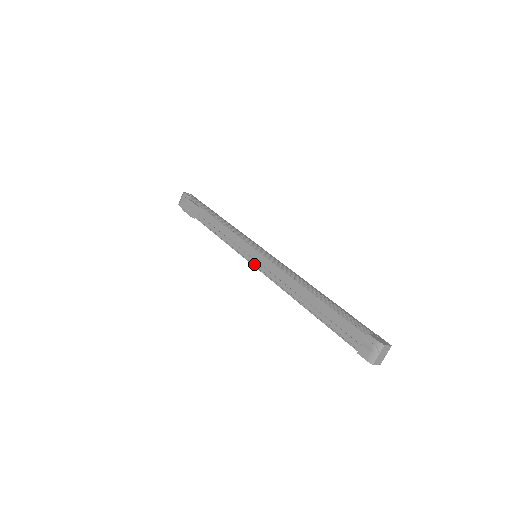
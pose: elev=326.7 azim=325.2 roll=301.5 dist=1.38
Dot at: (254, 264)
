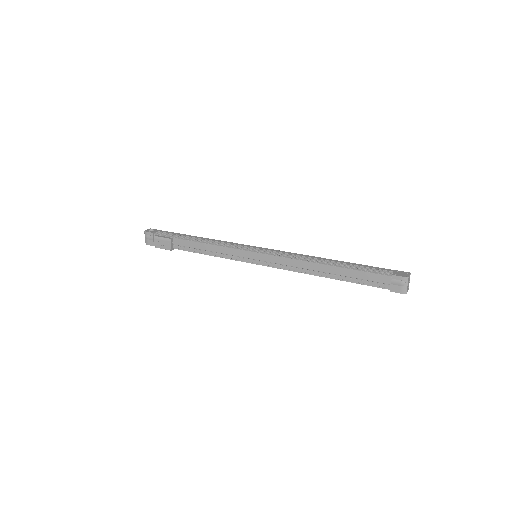
Dot at: (261, 264)
